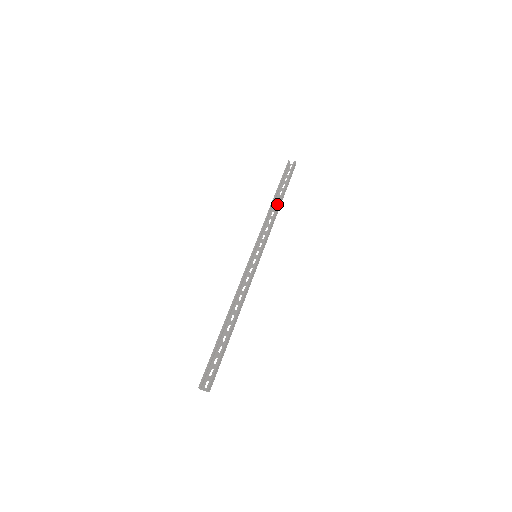
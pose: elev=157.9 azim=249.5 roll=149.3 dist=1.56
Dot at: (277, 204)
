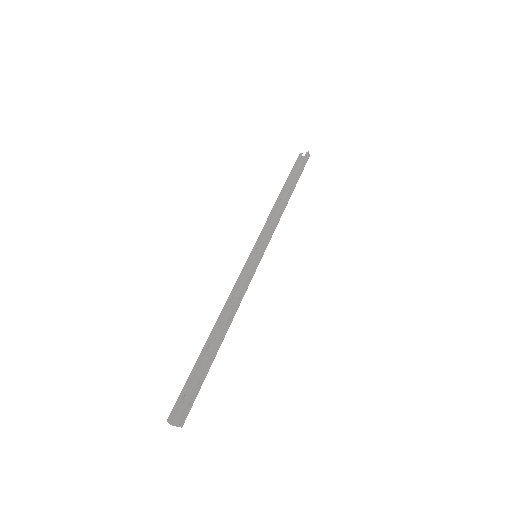
Dot at: (284, 197)
